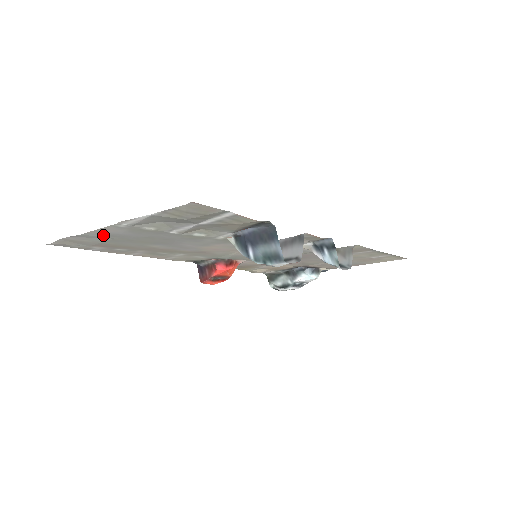
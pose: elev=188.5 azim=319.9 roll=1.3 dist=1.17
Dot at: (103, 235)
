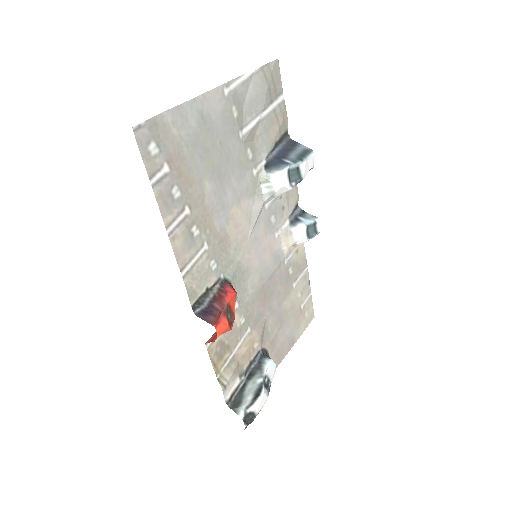
Dot at: (200, 115)
